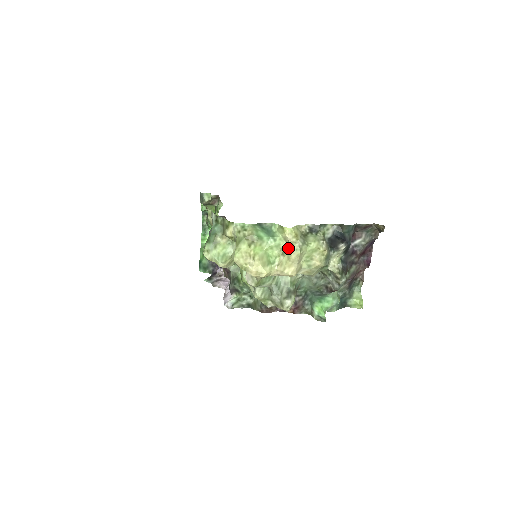
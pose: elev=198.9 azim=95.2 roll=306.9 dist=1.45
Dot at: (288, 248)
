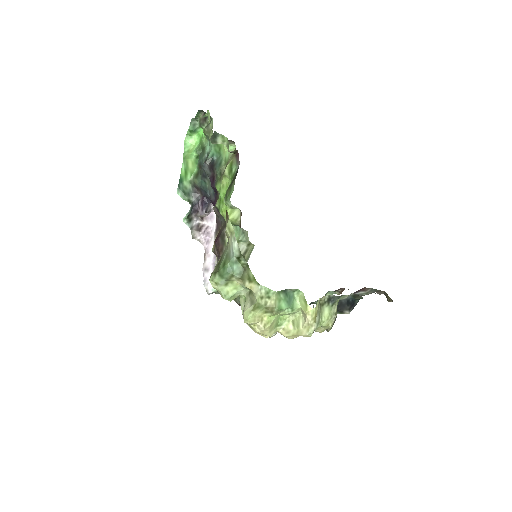
Dot at: (302, 323)
